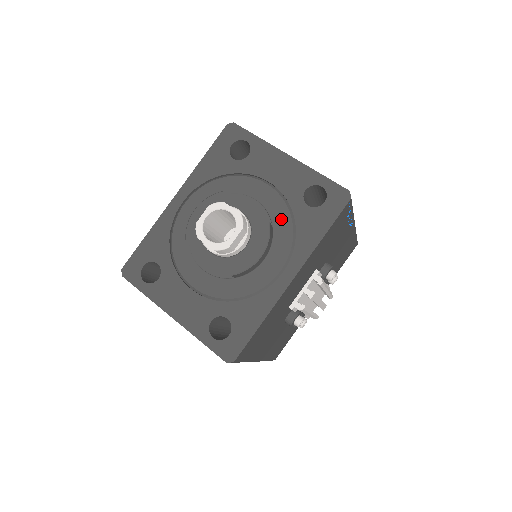
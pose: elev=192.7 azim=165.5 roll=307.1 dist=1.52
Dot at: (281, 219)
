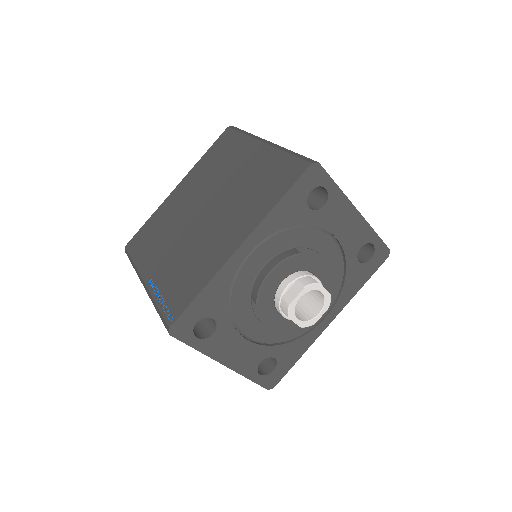
Dot at: (336, 273)
